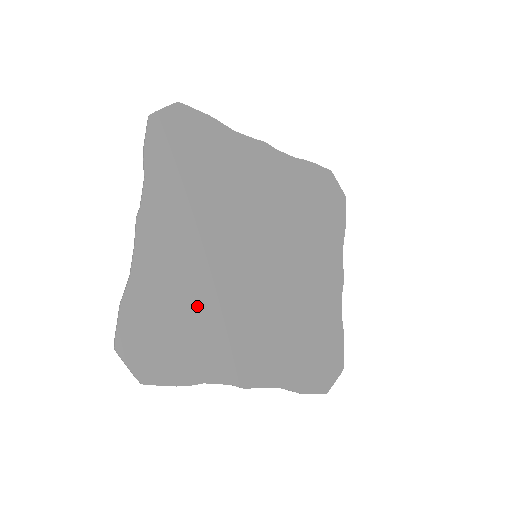
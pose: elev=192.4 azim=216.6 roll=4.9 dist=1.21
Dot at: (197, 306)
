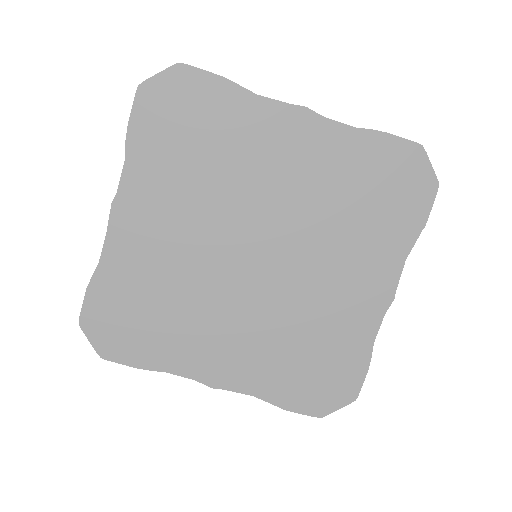
Dot at: (168, 300)
